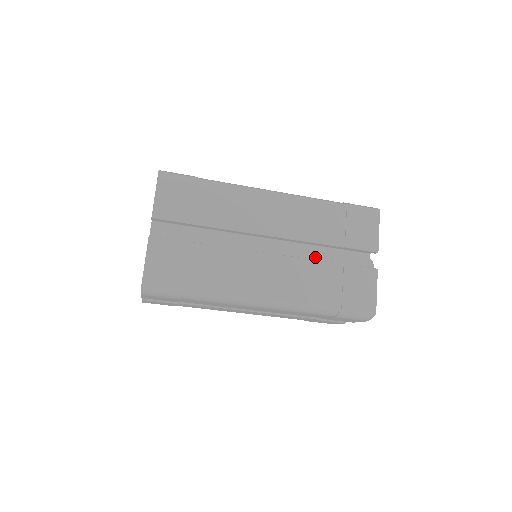
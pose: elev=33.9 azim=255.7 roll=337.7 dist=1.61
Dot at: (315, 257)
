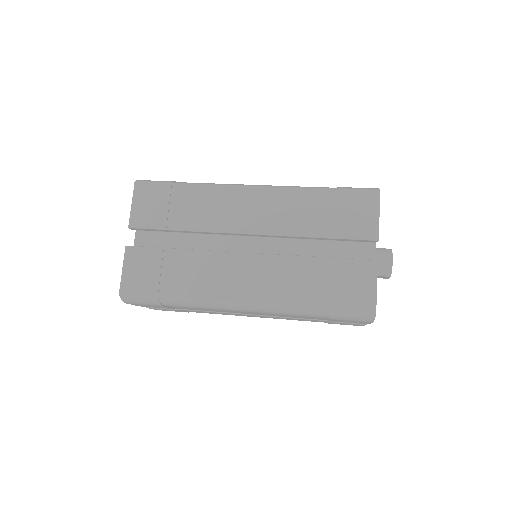
Dot at: (307, 252)
